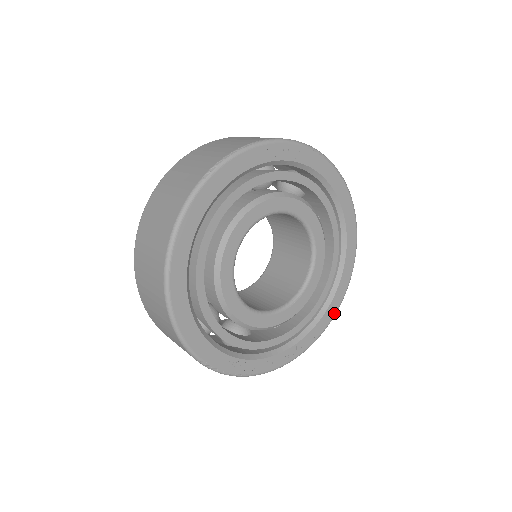
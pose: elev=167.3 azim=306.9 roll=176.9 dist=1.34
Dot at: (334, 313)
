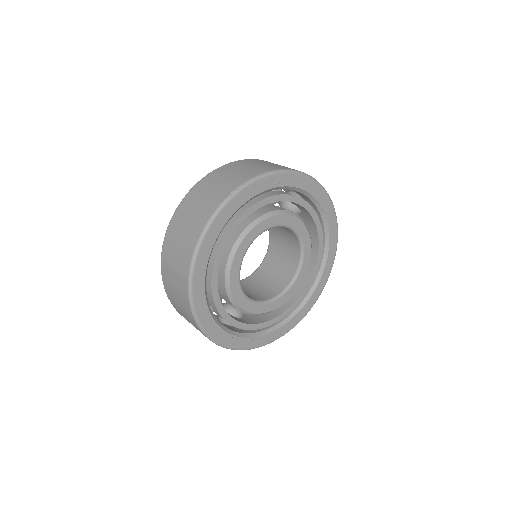
Dot at: (309, 309)
